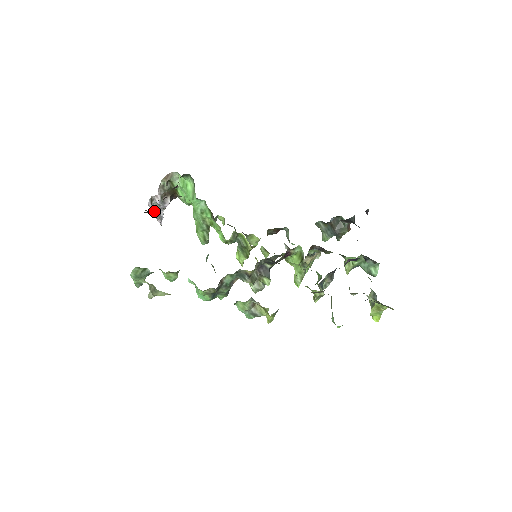
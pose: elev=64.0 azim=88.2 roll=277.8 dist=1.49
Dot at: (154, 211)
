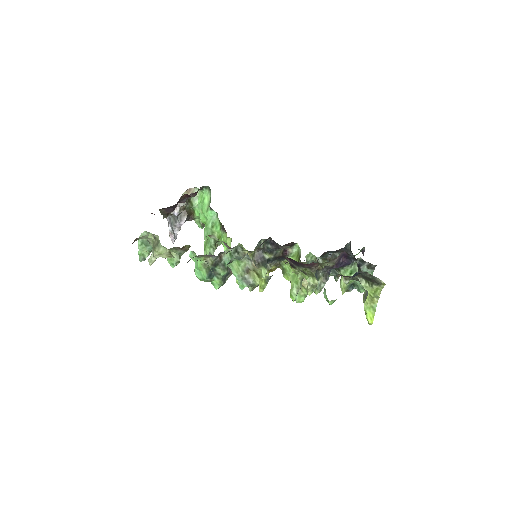
Dot at: (170, 226)
